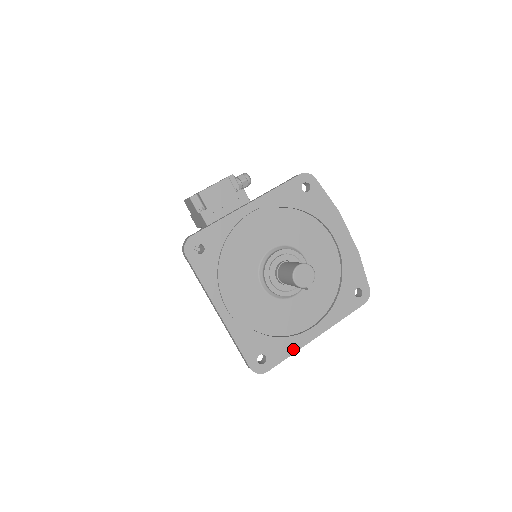
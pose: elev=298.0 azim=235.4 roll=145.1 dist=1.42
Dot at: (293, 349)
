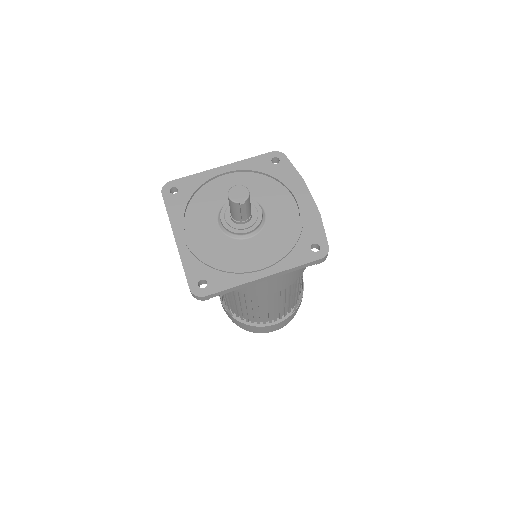
Dot at: (236, 283)
